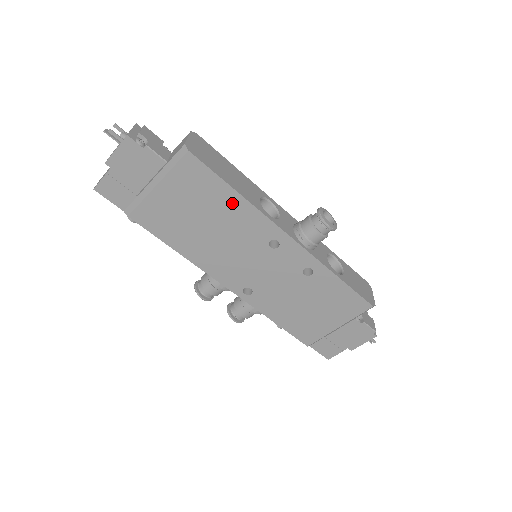
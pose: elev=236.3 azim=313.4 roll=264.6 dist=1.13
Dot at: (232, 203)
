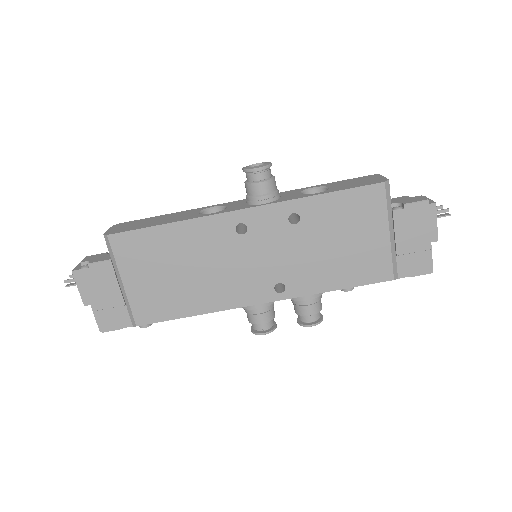
Dot at: (176, 235)
